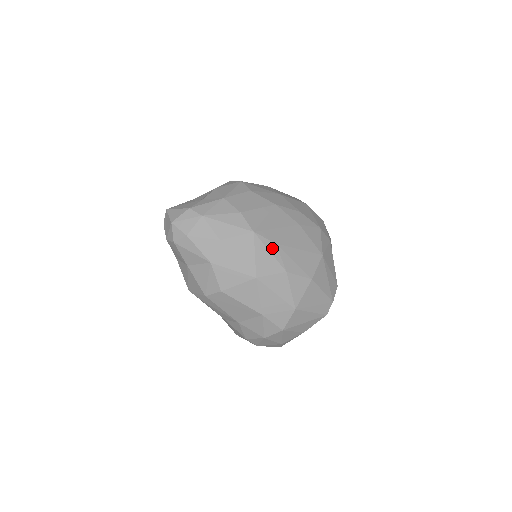
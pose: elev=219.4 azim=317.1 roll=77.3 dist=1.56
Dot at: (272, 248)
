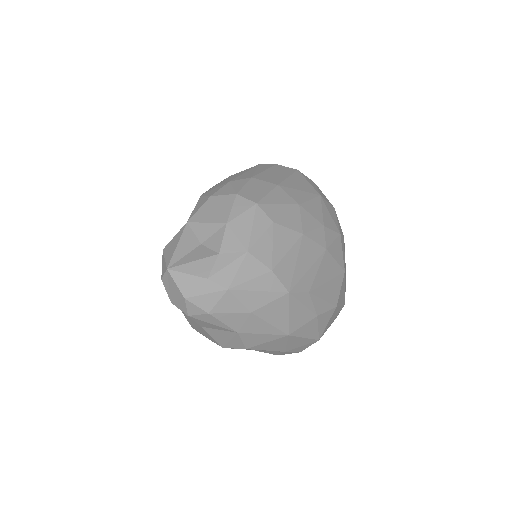
Dot at: (305, 299)
